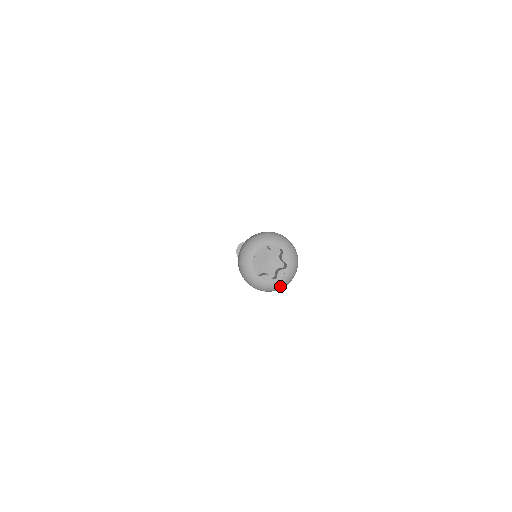
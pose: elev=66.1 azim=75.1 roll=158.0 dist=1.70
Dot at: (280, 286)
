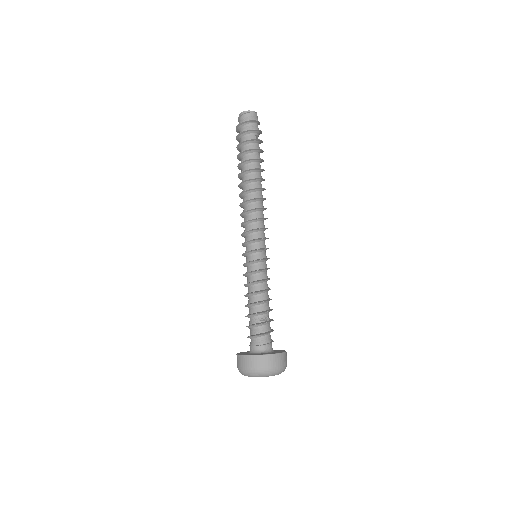
Dot at: occluded
